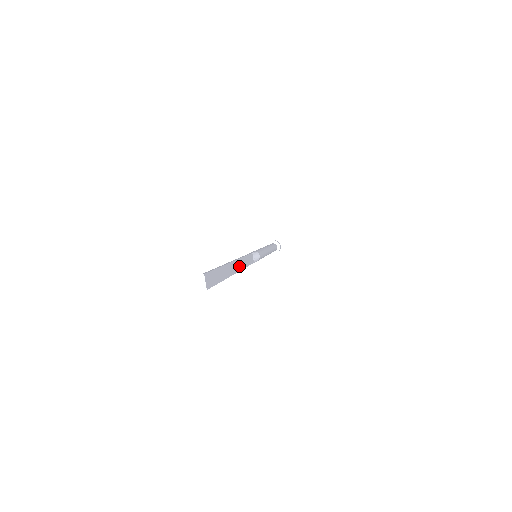
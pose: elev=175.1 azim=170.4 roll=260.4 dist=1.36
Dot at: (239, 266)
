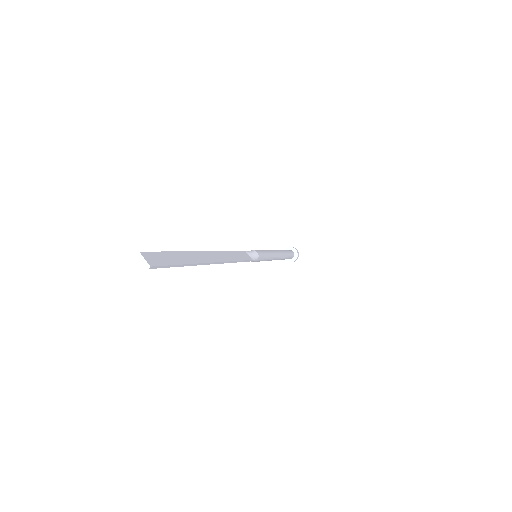
Dot at: (220, 258)
